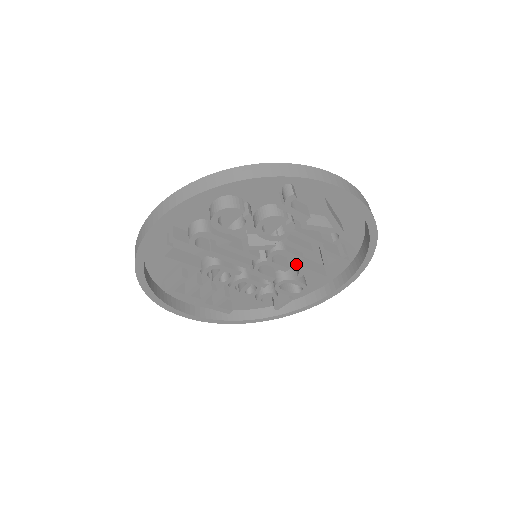
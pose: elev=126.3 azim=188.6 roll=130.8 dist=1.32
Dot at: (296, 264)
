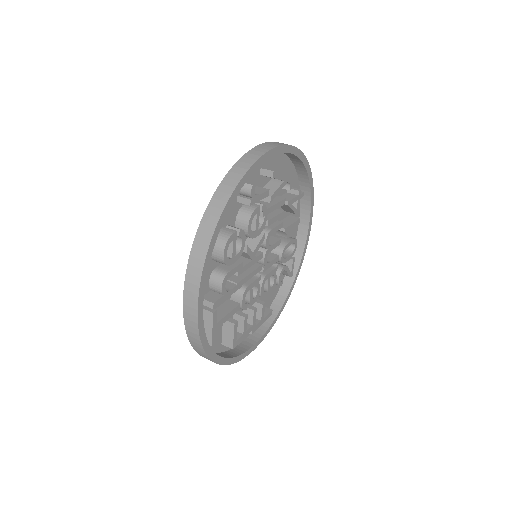
Dot at: (277, 233)
